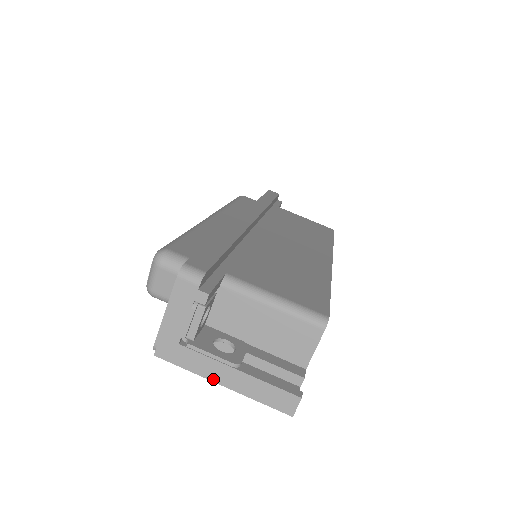
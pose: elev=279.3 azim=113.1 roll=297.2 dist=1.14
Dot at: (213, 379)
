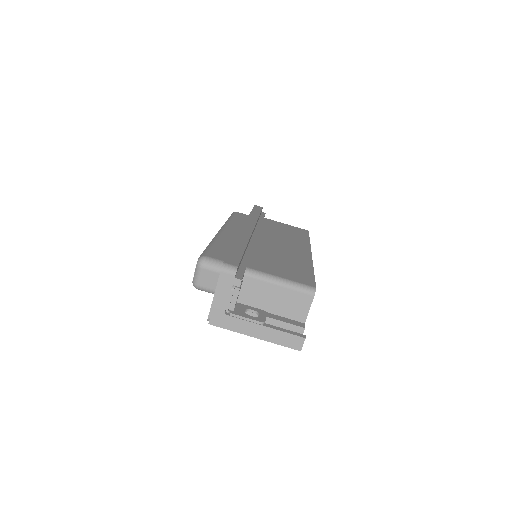
Dot at: (248, 334)
